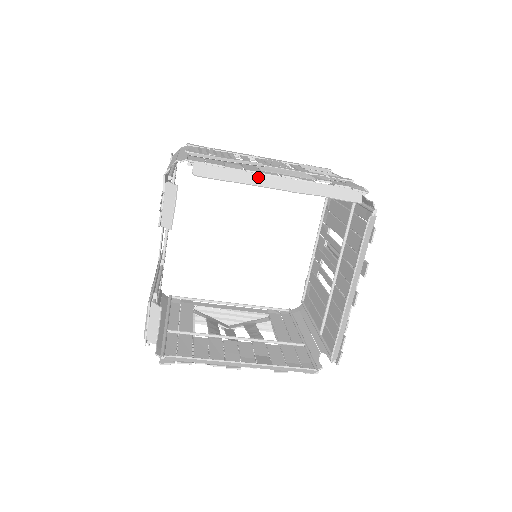
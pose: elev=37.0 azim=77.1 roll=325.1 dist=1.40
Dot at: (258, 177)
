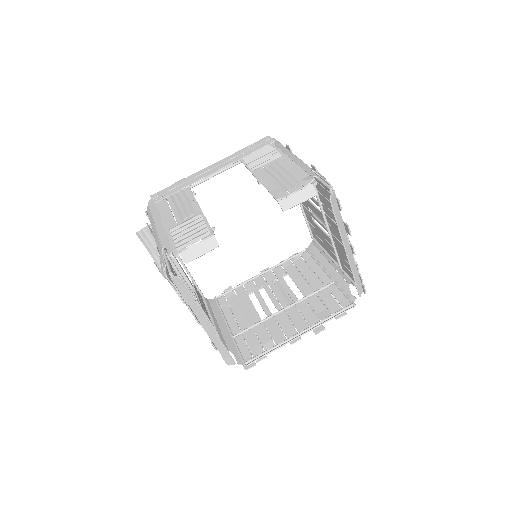
Dot at: (345, 233)
